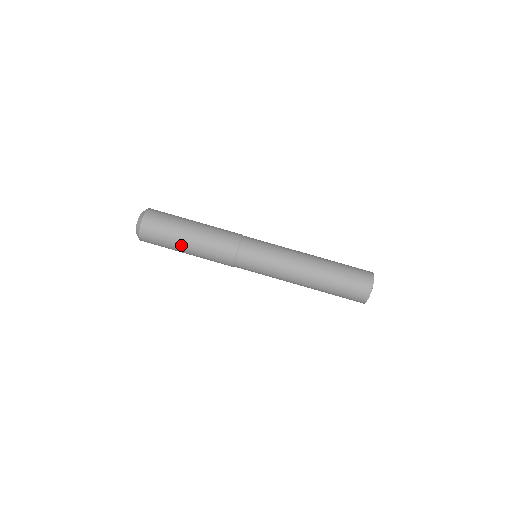
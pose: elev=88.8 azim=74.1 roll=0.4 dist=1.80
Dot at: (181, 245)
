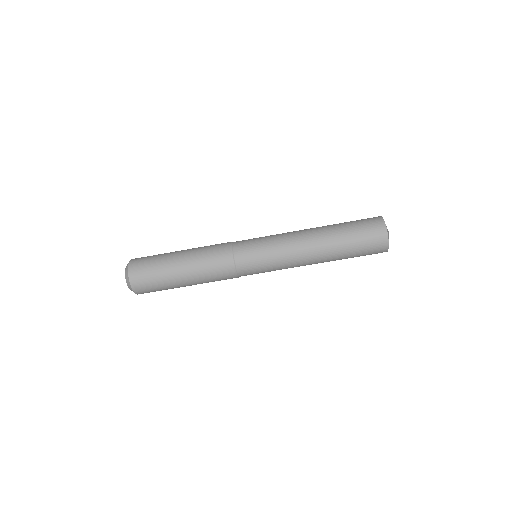
Dot at: (176, 278)
